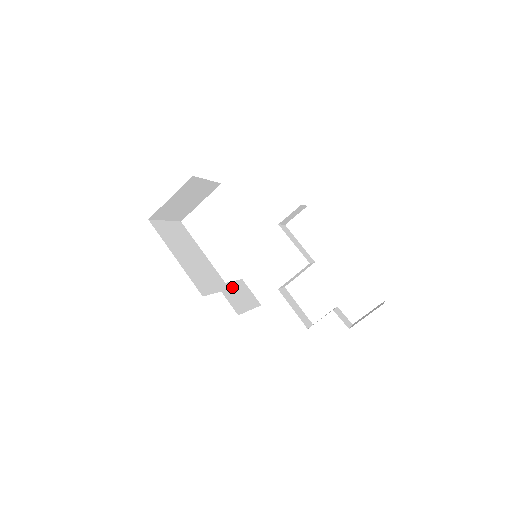
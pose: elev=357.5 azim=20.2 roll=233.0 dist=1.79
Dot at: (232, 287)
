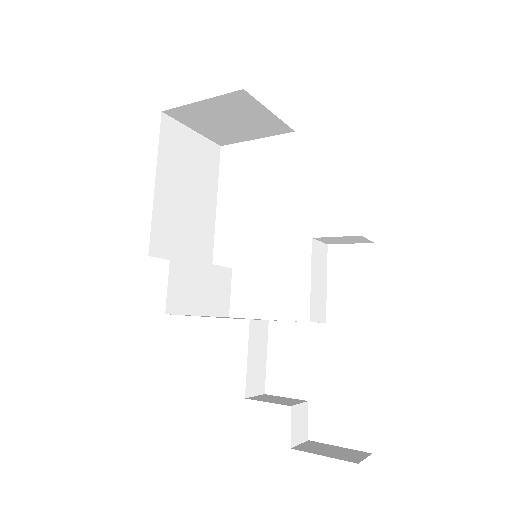
Dot at: (199, 271)
